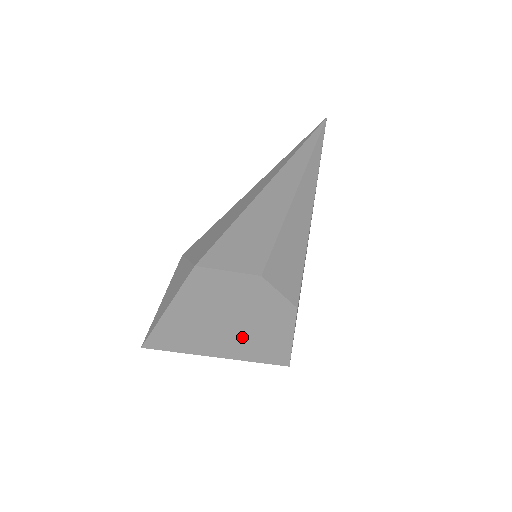
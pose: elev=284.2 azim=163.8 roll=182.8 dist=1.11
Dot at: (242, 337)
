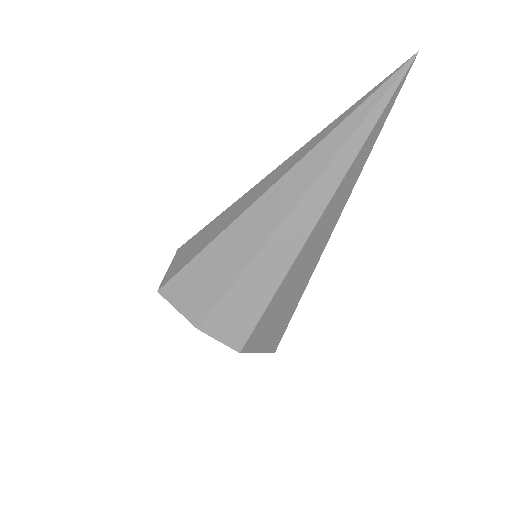
Dot at: occluded
